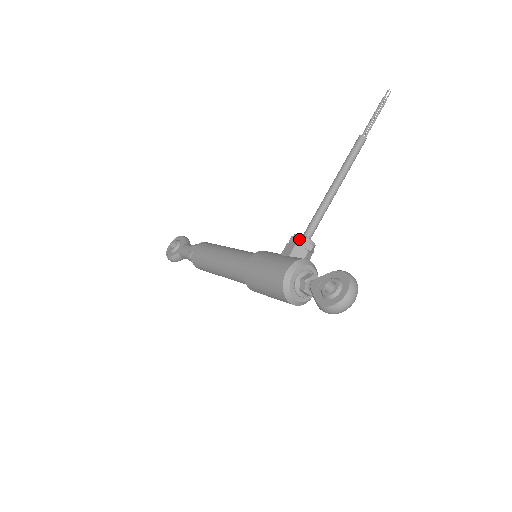
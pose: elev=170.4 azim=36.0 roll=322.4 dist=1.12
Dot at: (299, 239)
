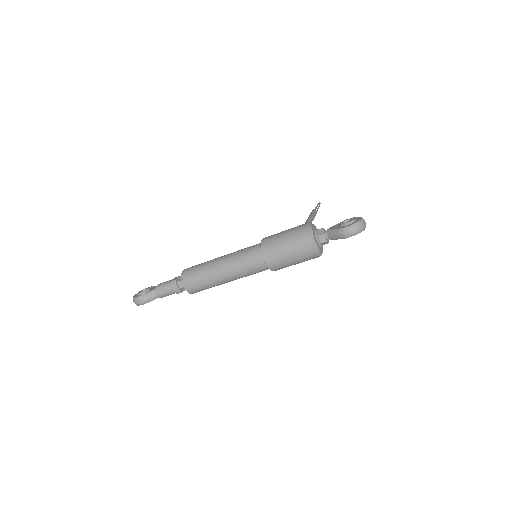
Dot at: occluded
